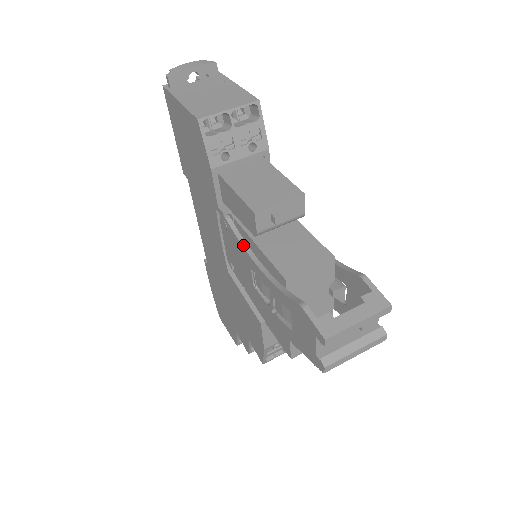
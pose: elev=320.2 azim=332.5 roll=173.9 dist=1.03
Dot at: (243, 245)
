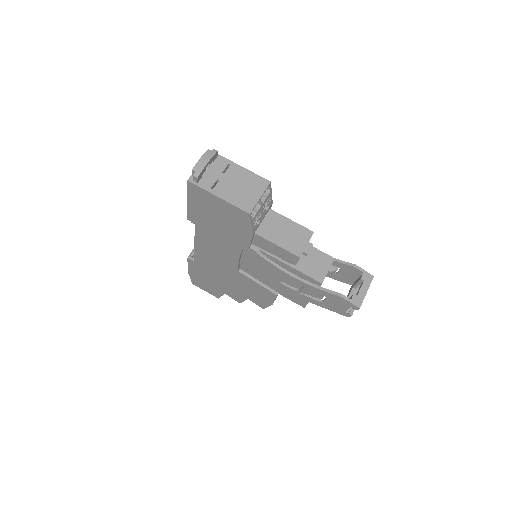
Dot at: (277, 267)
